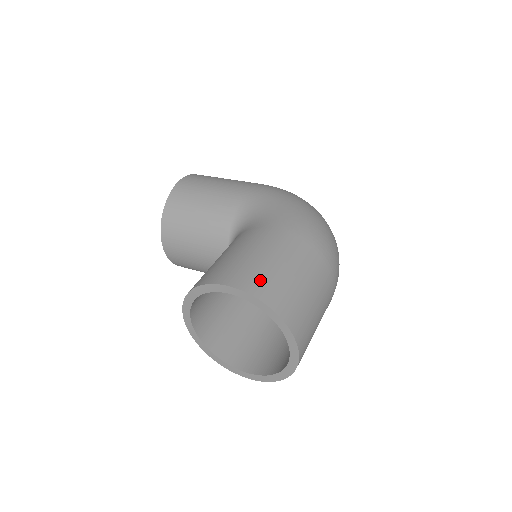
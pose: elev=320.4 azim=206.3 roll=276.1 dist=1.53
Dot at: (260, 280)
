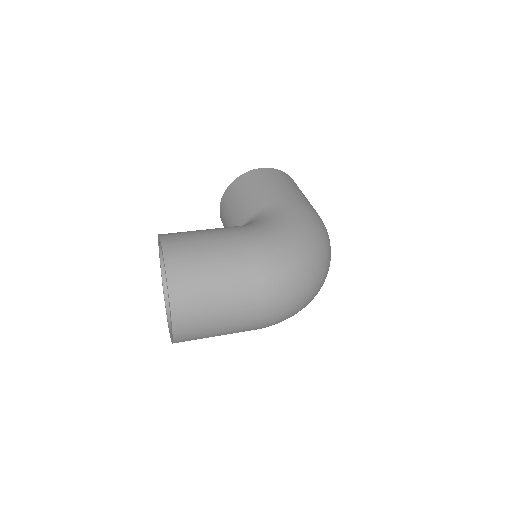
Dot at: (183, 255)
